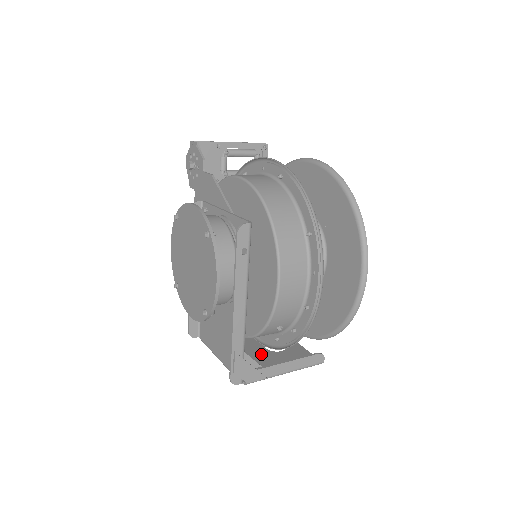
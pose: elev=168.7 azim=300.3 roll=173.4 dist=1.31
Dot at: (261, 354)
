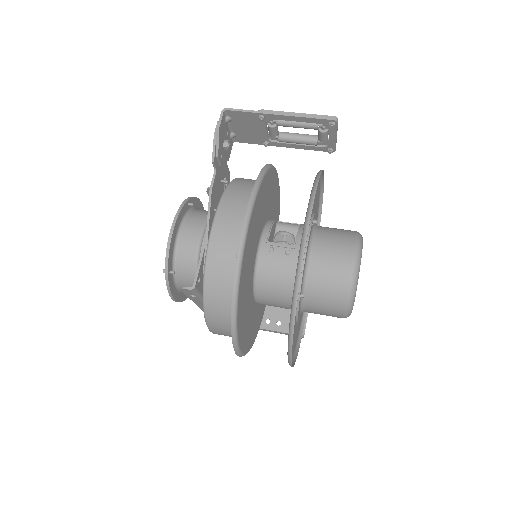
Dot at: occluded
